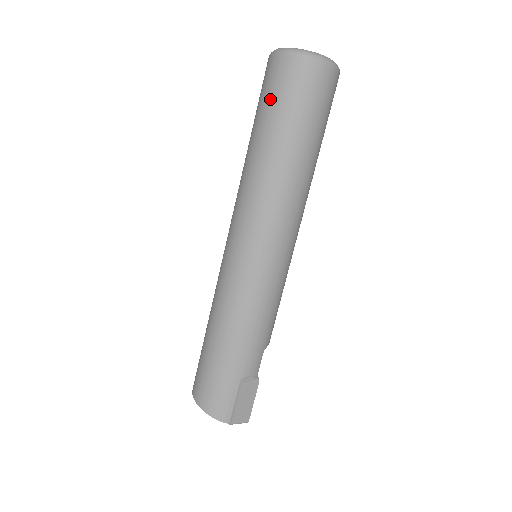
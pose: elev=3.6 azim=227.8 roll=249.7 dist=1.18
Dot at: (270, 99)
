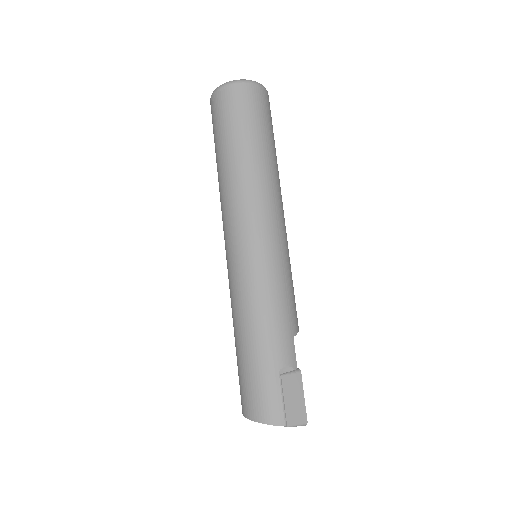
Dot at: (218, 124)
